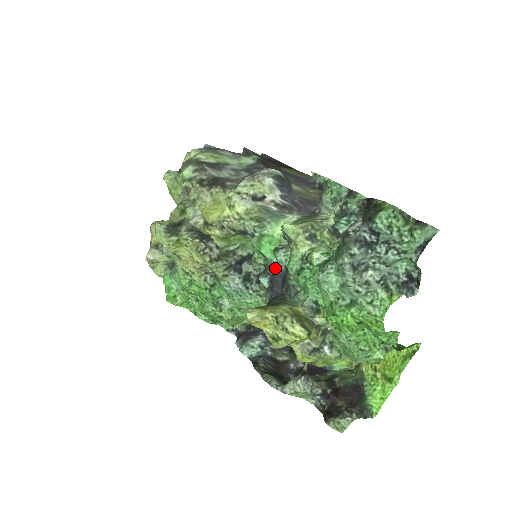
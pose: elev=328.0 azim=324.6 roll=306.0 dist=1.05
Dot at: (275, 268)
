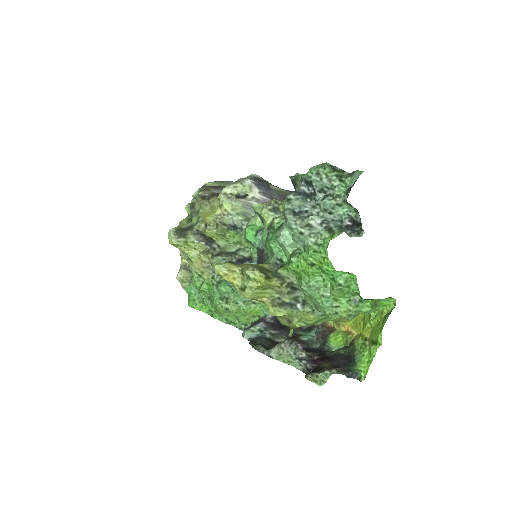
Dot at: (260, 252)
